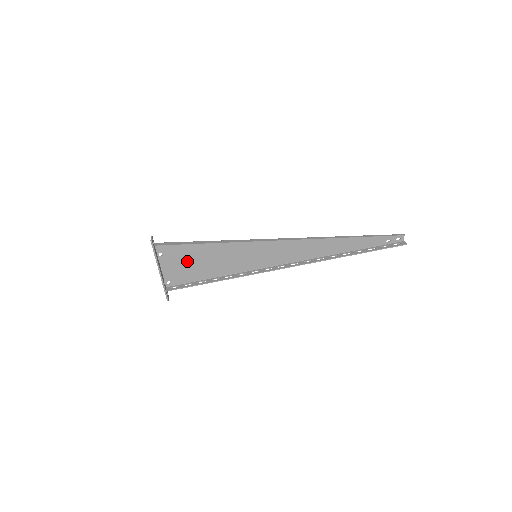
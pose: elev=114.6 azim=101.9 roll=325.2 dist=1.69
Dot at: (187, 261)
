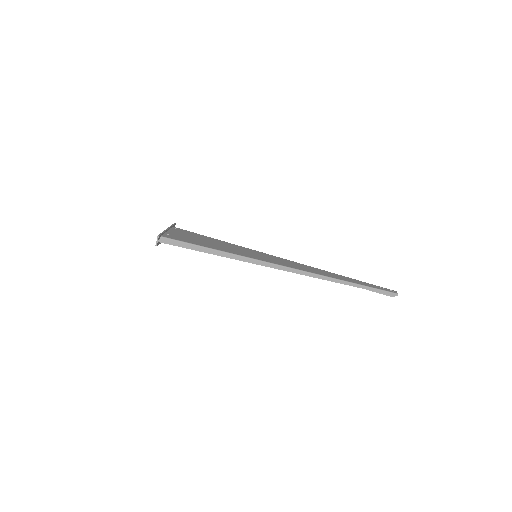
Dot at: (192, 239)
